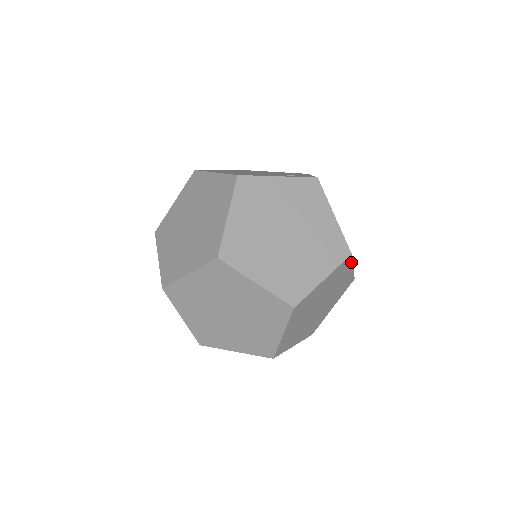
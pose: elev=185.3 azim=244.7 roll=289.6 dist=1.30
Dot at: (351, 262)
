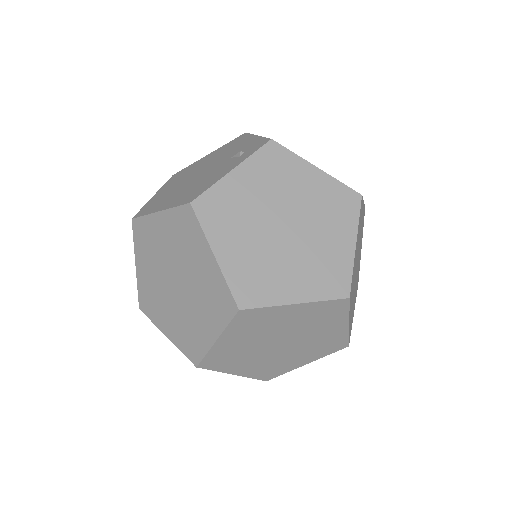
Dot at: occluded
